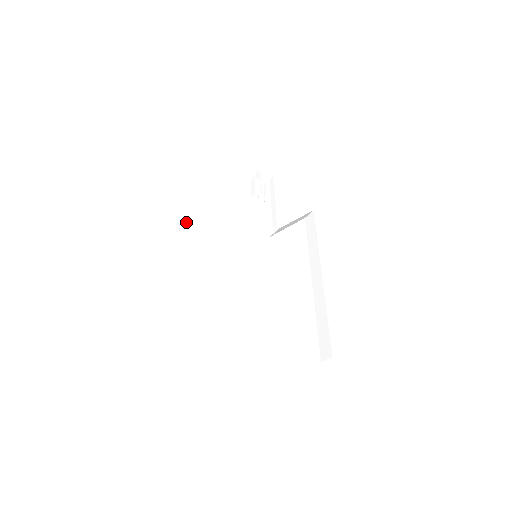
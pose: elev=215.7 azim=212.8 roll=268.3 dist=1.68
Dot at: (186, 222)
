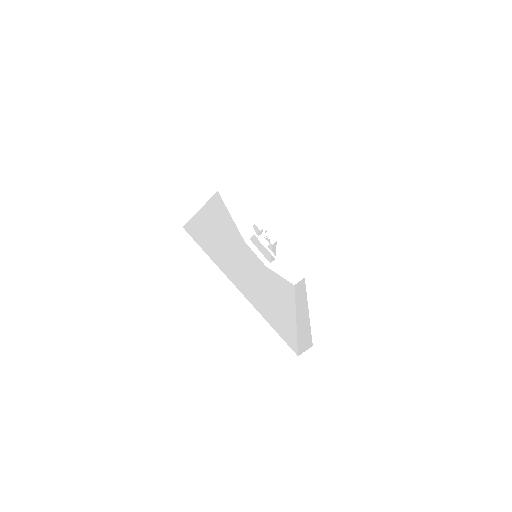
Dot at: (207, 205)
